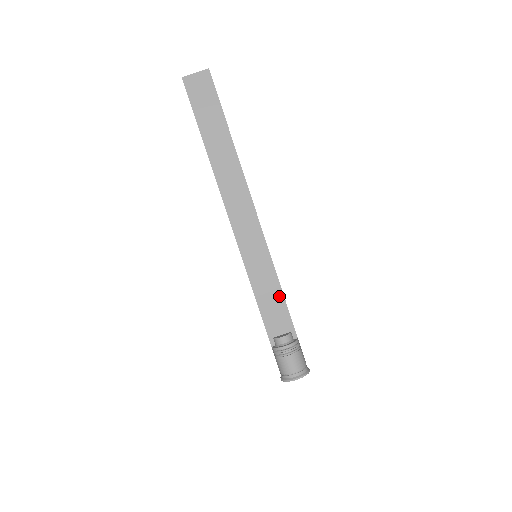
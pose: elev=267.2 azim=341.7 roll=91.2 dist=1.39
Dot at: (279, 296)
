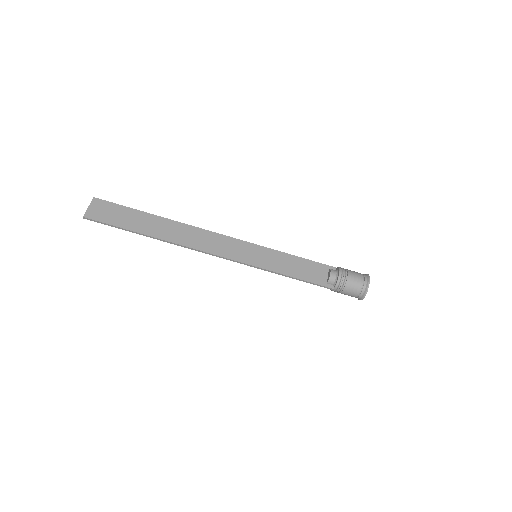
Dot at: (297, 260)
